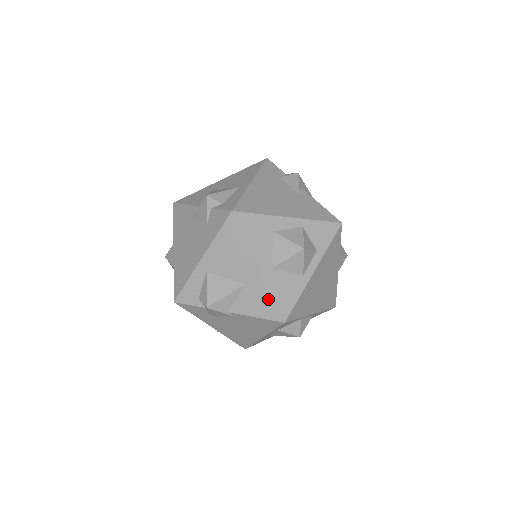
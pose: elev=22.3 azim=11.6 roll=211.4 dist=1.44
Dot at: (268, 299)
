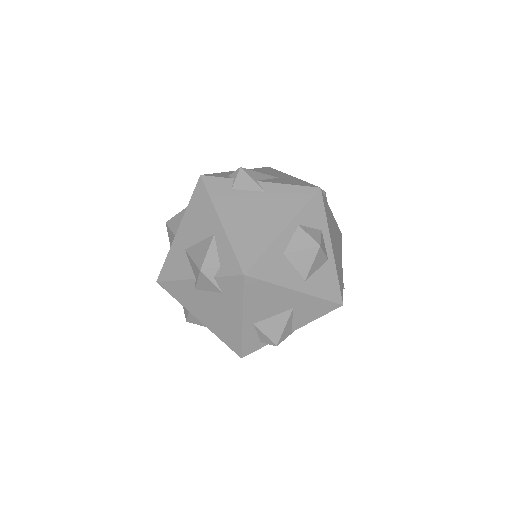
Dot at: (319, 303)
